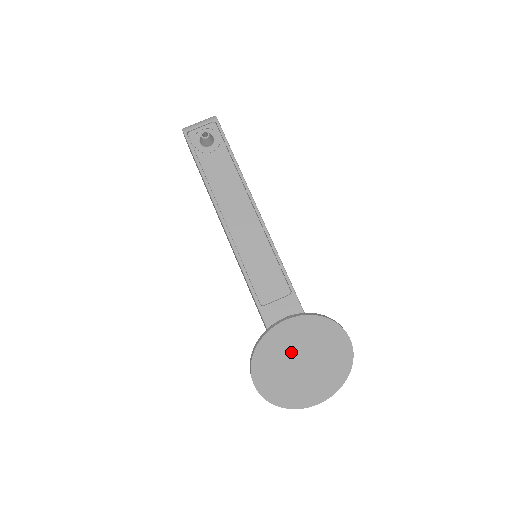
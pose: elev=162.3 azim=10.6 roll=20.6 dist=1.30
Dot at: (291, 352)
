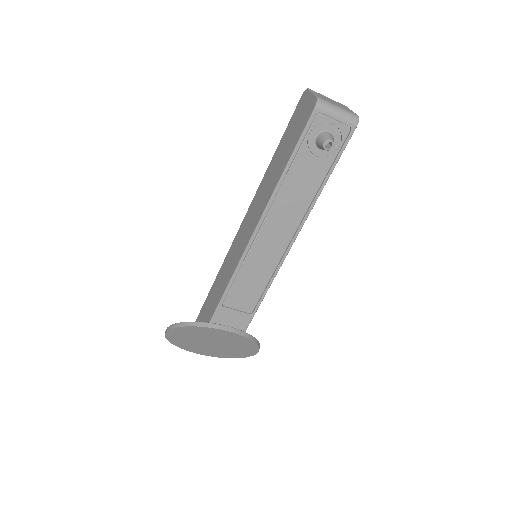
Dot at: (212, 338)
